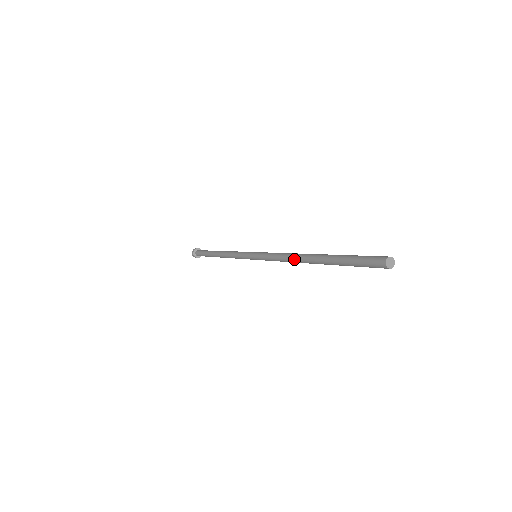
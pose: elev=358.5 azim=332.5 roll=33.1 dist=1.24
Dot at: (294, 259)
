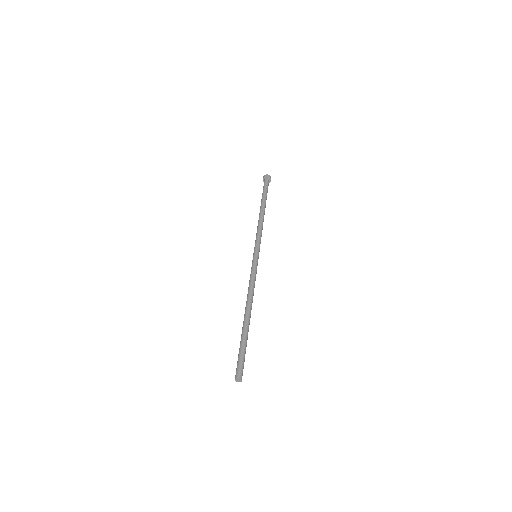
Dot at: occluded
